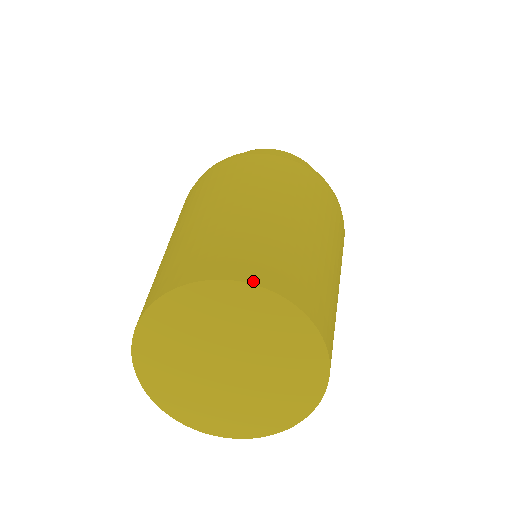
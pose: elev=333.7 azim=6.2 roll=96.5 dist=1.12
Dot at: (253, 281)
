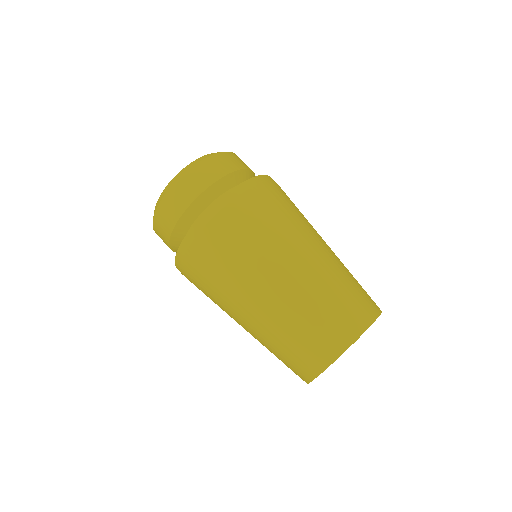
Dot at: (380, 312)
